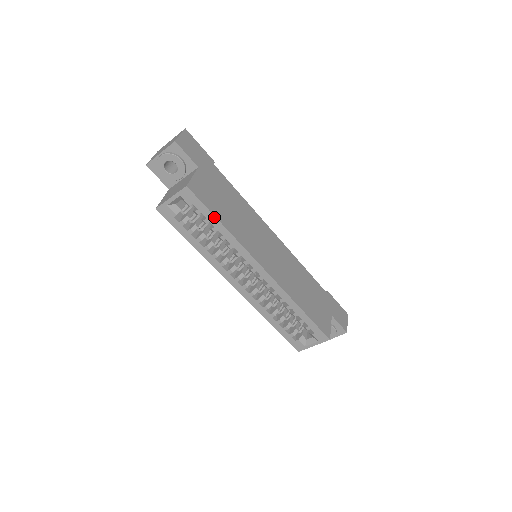
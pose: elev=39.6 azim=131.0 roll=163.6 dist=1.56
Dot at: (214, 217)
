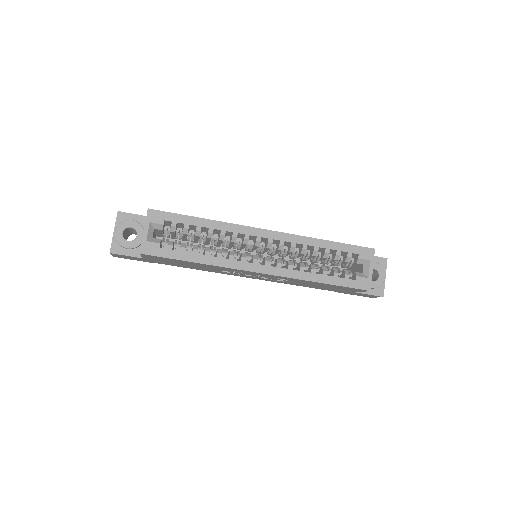
Dot at: (189, 217)
